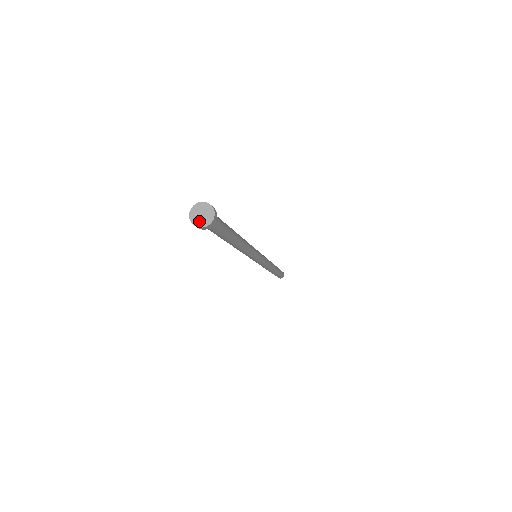
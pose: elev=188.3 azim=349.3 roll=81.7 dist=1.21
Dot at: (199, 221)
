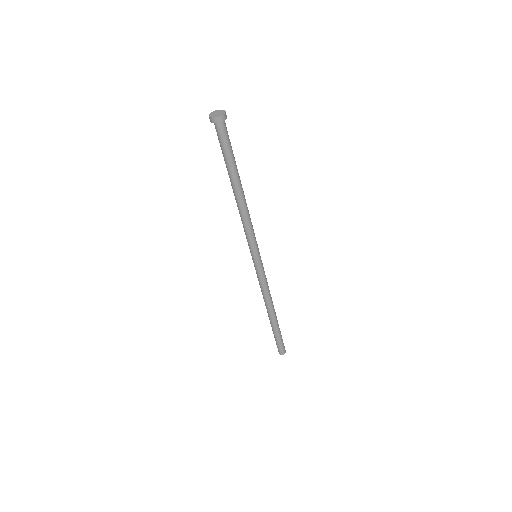
Dot at: (215, 116)
